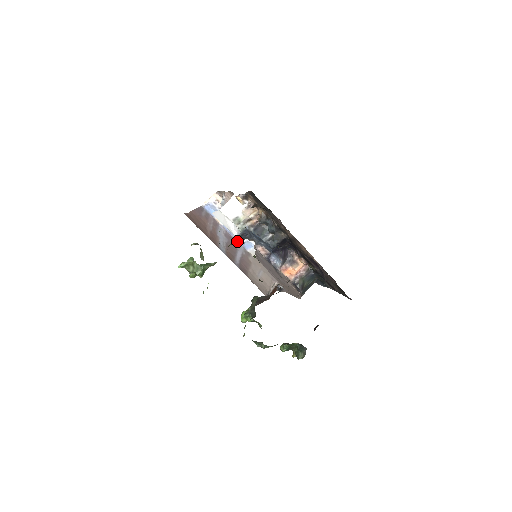
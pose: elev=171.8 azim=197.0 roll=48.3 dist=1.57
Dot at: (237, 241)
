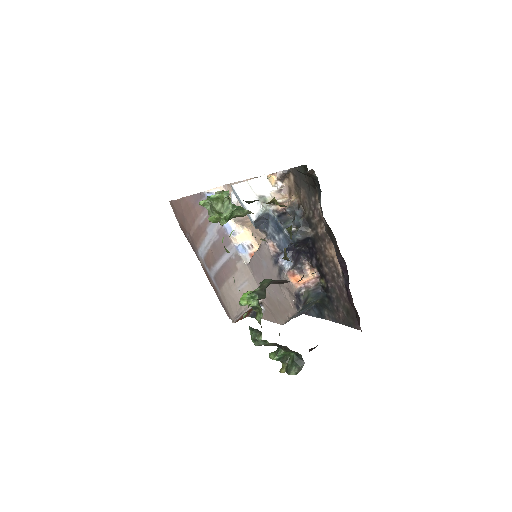
Dot at: (231, 240)
